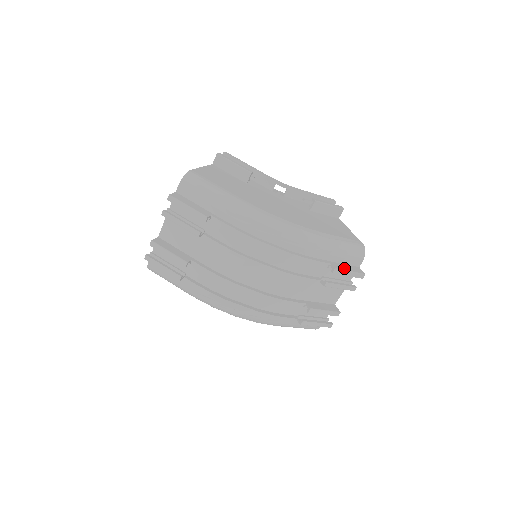
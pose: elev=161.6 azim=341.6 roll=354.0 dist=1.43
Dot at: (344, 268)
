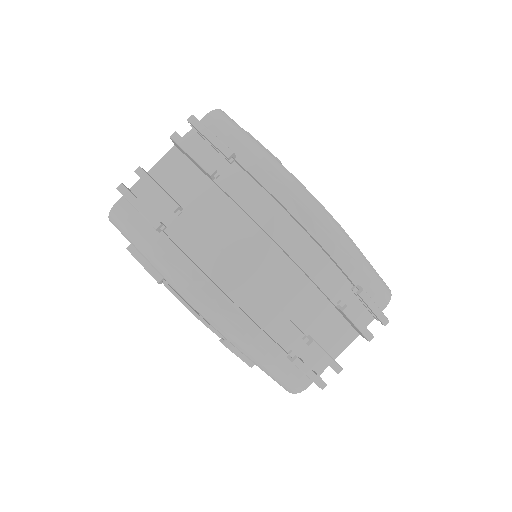
Dot at: (370, 298)
